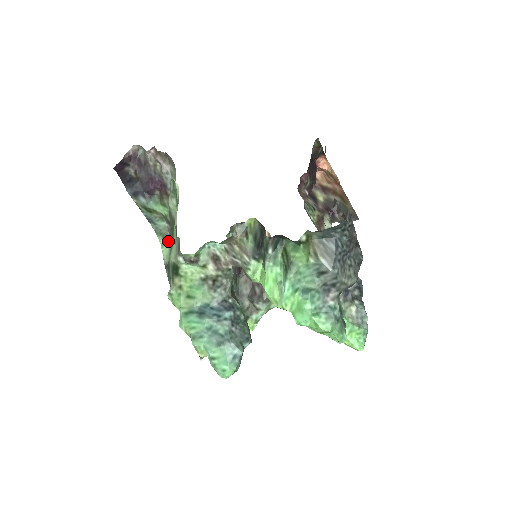
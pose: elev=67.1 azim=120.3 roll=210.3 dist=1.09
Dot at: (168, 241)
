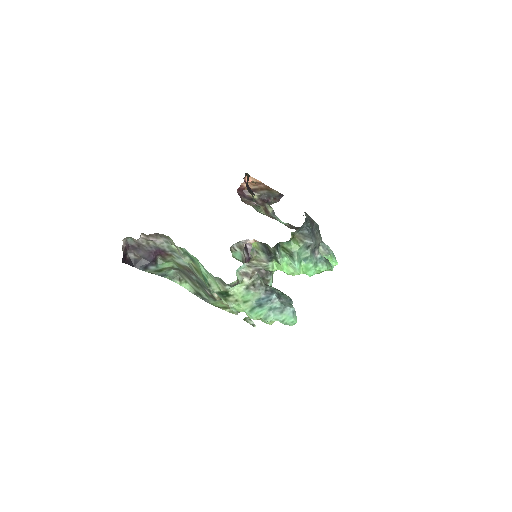
Dot at: (183, 279)
